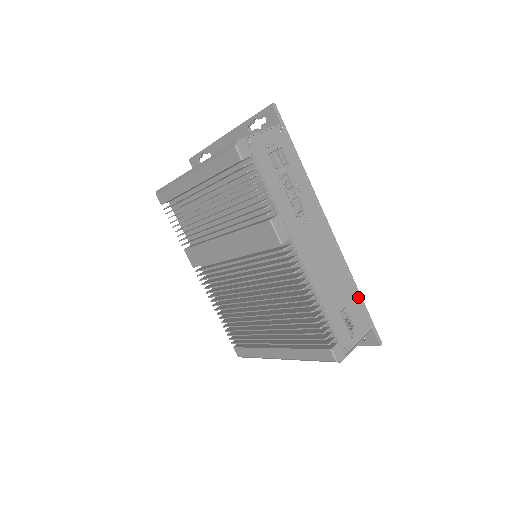
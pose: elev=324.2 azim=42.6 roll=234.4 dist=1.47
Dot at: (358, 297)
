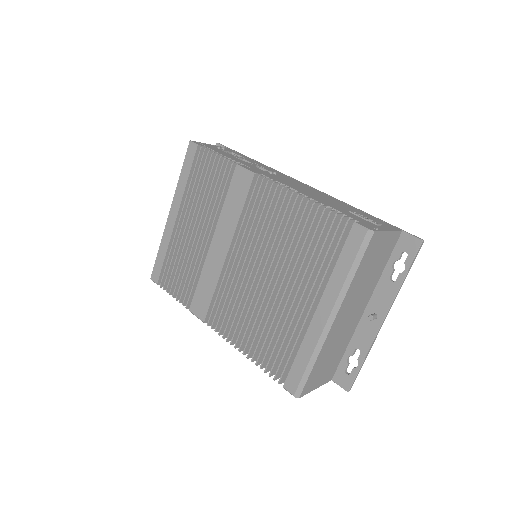
Dot at: (365, 213)
